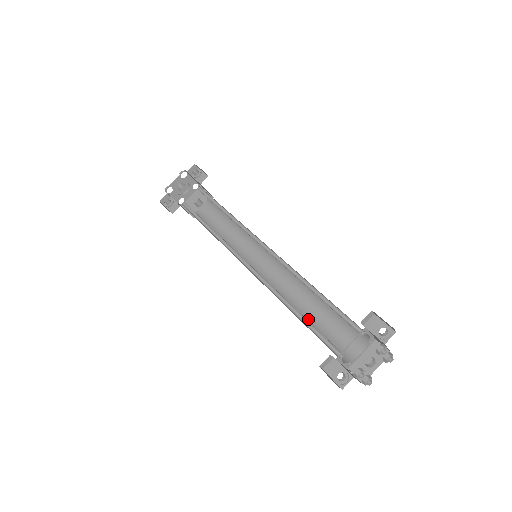
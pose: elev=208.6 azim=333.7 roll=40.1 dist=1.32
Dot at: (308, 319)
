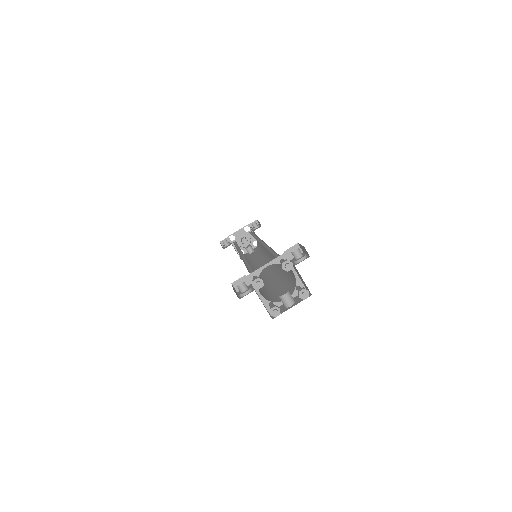
Dot at: (264, 286)
